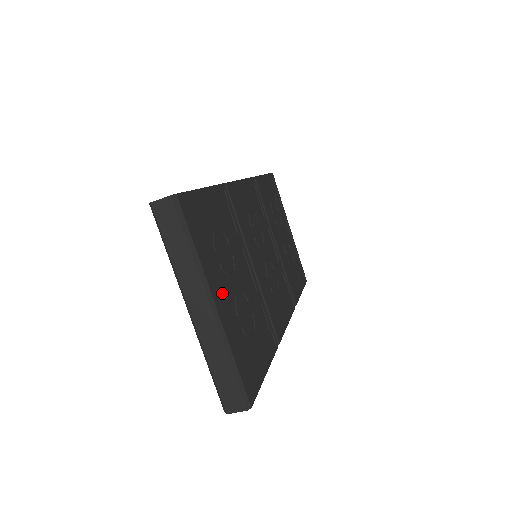
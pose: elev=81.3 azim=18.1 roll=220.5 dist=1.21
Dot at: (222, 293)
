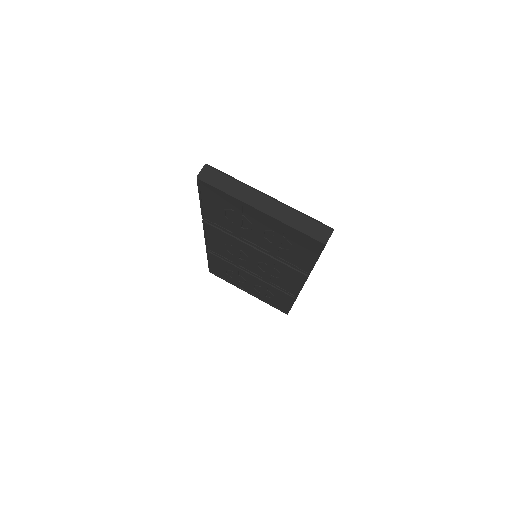
Dot at: occluded
